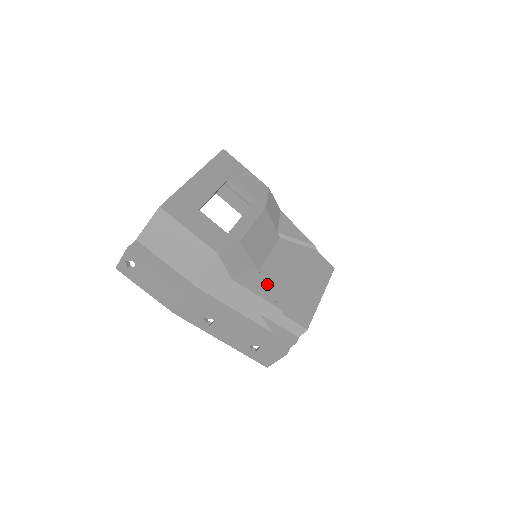
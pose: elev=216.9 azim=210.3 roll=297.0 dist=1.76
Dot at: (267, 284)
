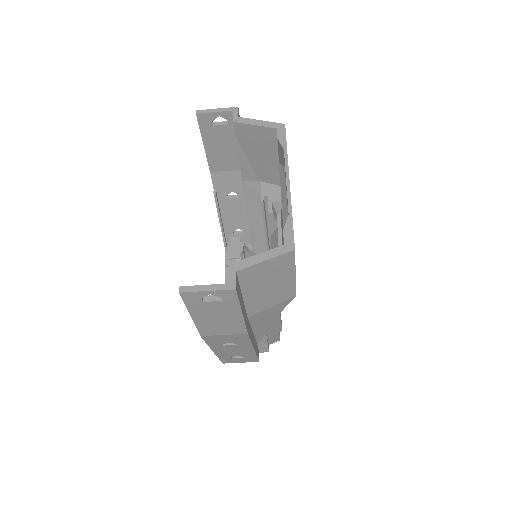
Dot at: occluded
